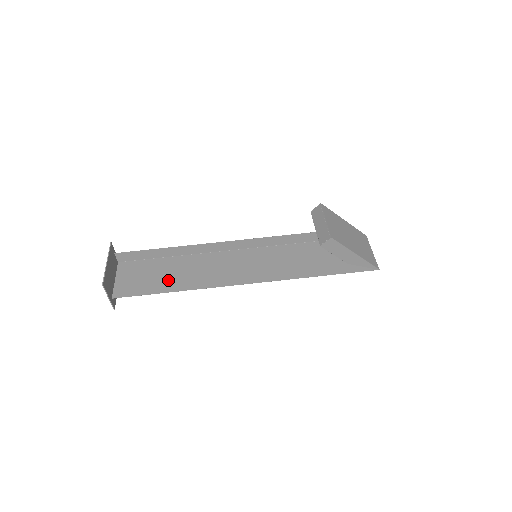
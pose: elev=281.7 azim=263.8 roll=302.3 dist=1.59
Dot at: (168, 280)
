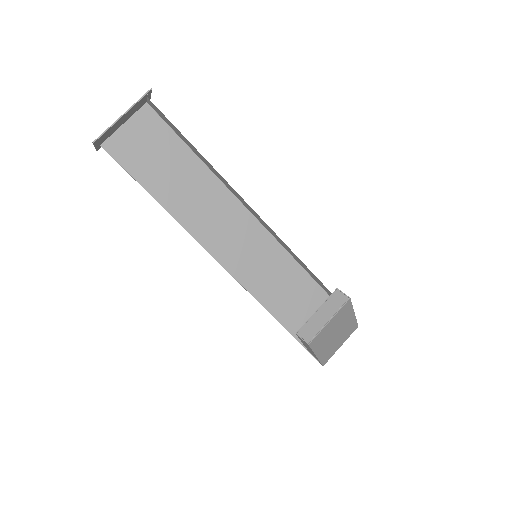
Dot at: (167, 183)
